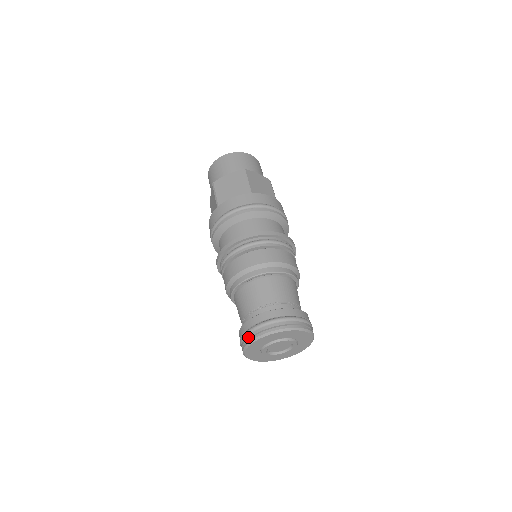
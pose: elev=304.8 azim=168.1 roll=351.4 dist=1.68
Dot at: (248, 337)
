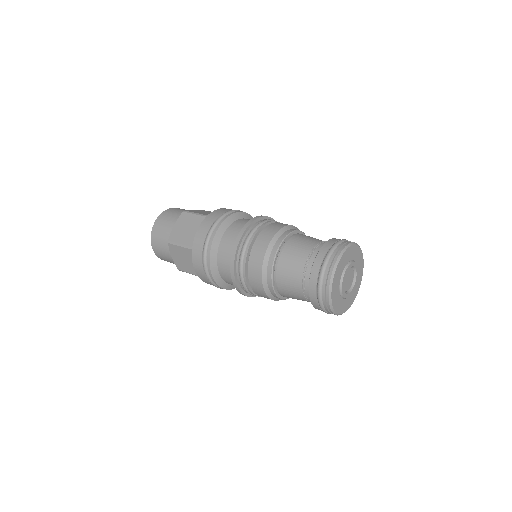
Dot at: (338, 248)
